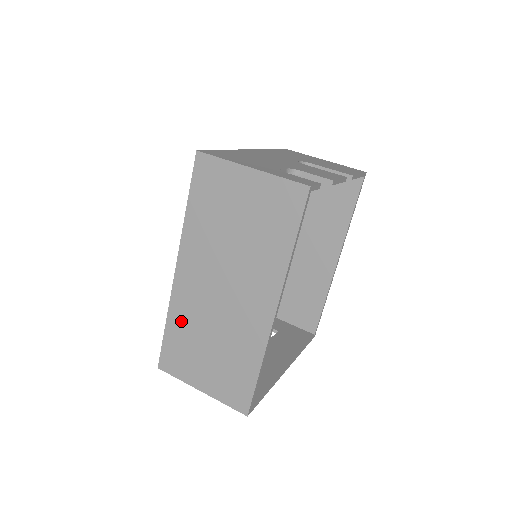
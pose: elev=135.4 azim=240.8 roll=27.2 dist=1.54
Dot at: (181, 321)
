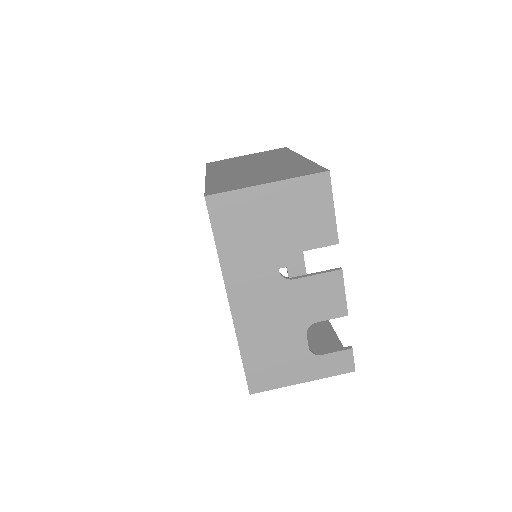
Dot at: occluded
